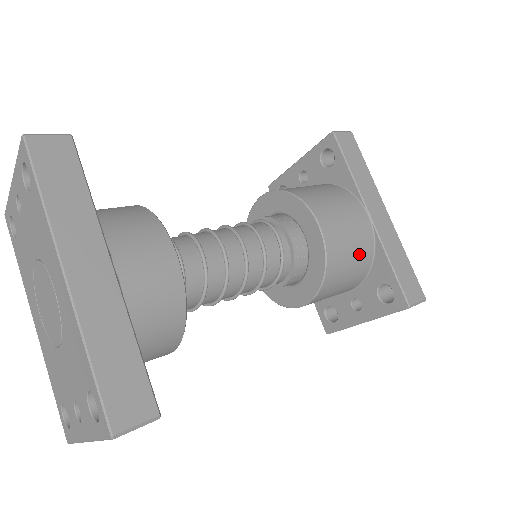
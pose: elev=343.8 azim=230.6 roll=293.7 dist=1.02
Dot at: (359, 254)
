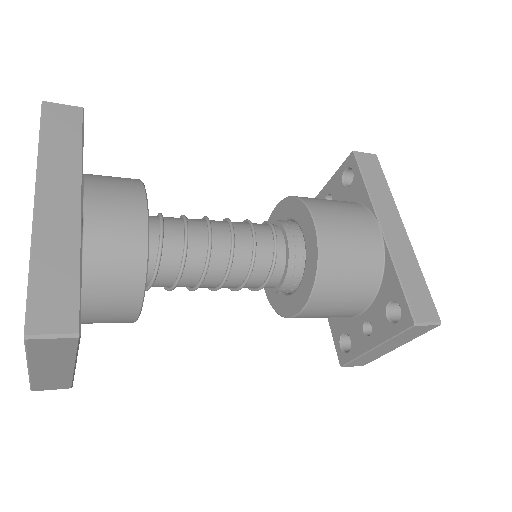
Dot at: (363, 263)
